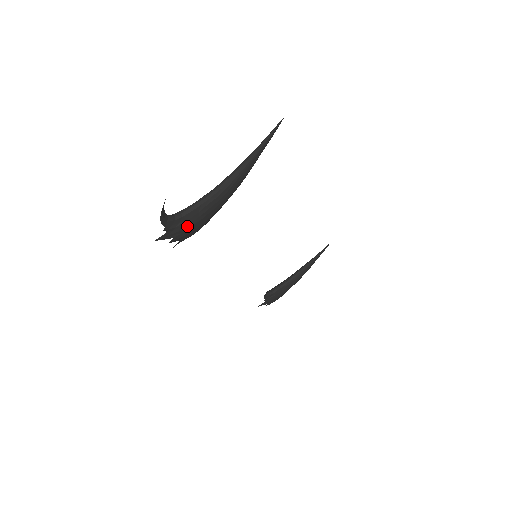
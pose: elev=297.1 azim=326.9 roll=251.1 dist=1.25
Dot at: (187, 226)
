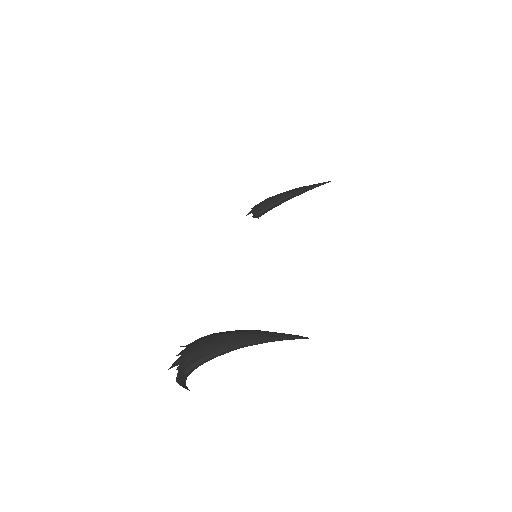
Dot at: occluded
